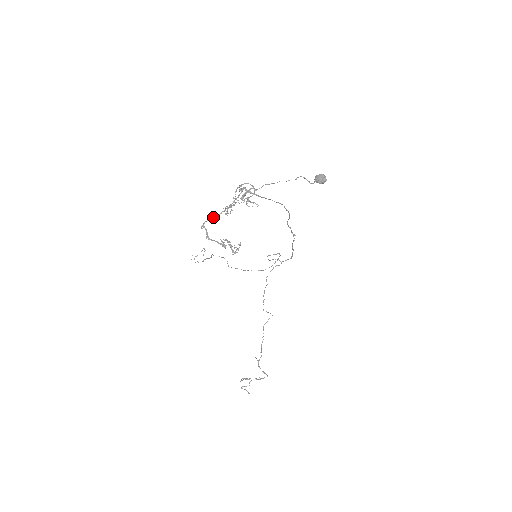
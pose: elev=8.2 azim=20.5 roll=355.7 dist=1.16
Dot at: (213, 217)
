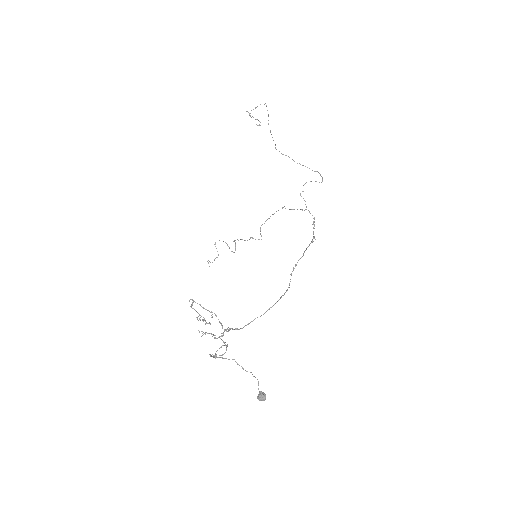
Dot at: (201, 306)
